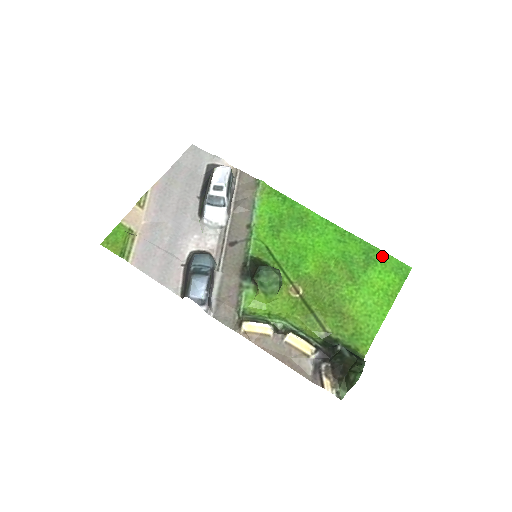
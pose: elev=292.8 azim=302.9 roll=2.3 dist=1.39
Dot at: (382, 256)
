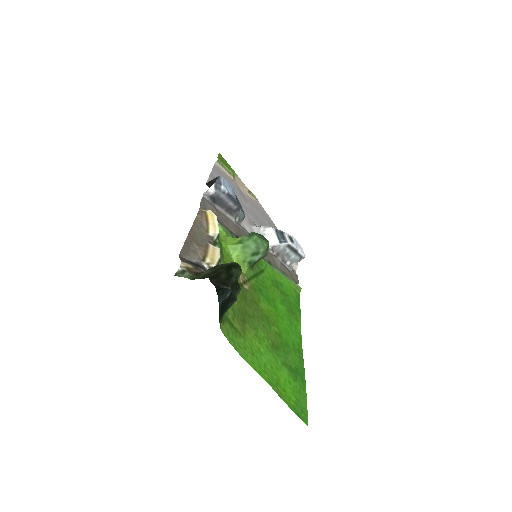
Dot at: (303, 390)
